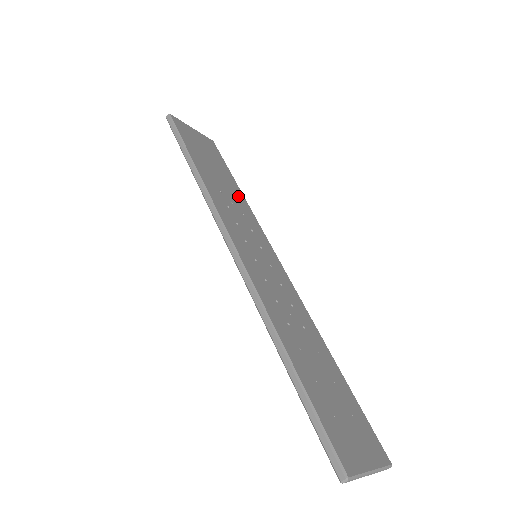
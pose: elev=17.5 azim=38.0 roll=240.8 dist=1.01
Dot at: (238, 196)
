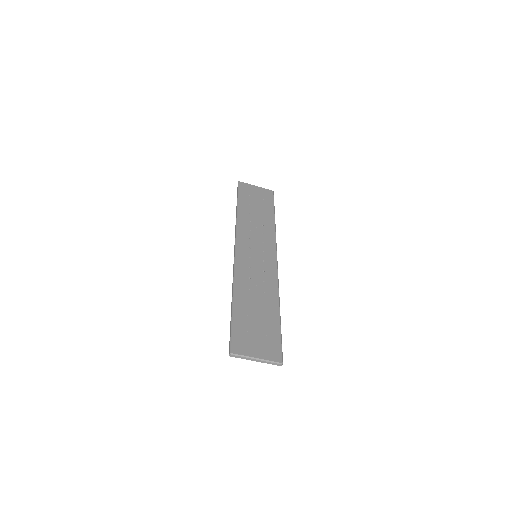
Dot at: (268, 223)
